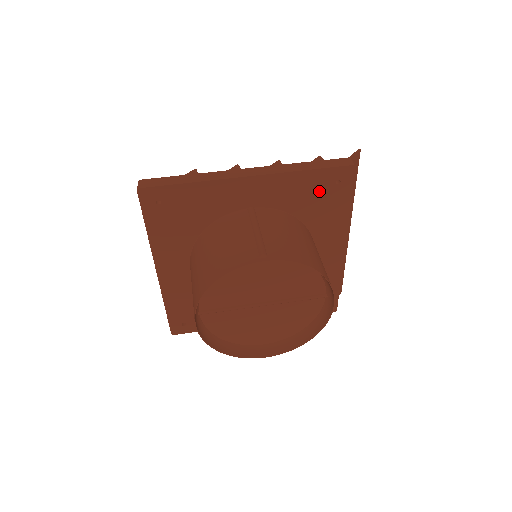
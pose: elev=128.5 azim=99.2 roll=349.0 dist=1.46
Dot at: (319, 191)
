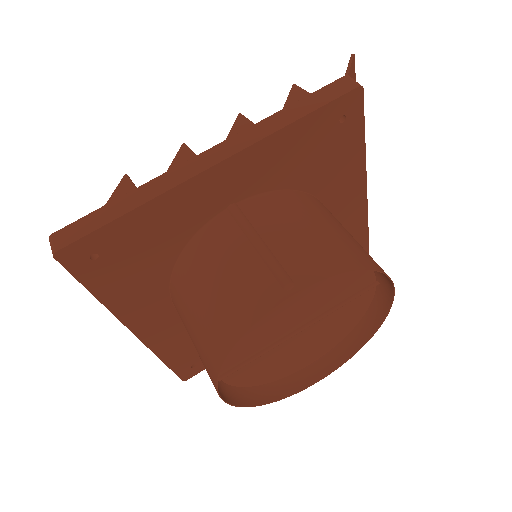
Dot at: (319, 143)
